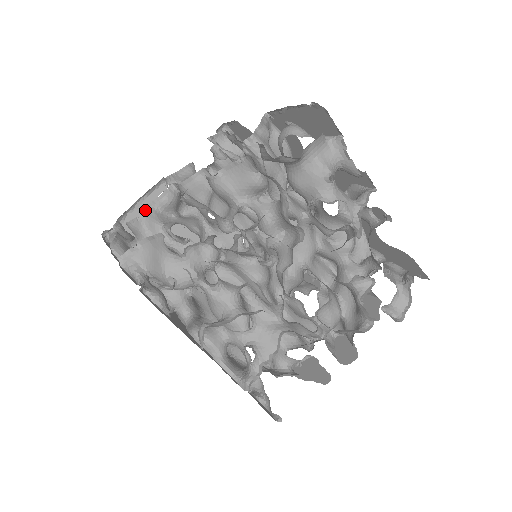
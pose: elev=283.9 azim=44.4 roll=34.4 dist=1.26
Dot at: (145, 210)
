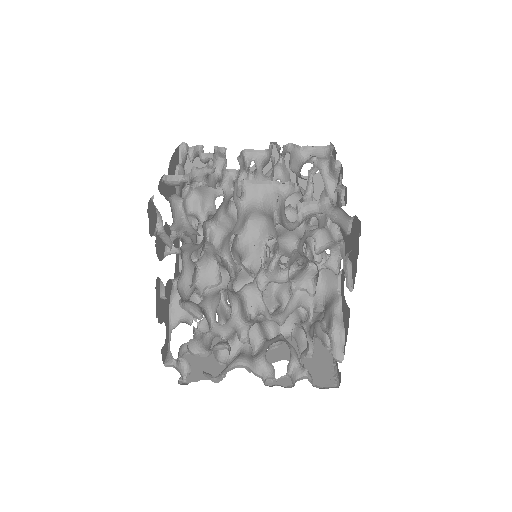
Dot at: occluded
